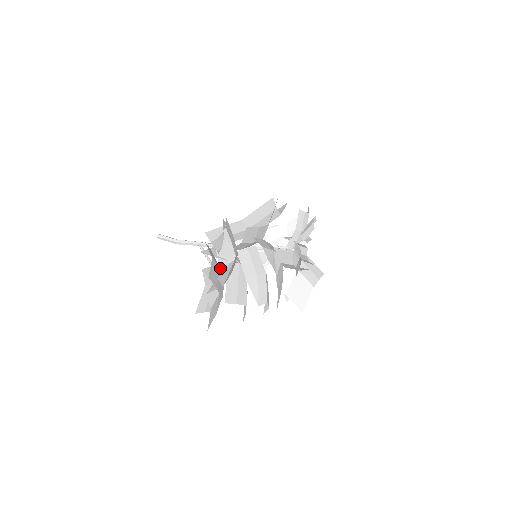
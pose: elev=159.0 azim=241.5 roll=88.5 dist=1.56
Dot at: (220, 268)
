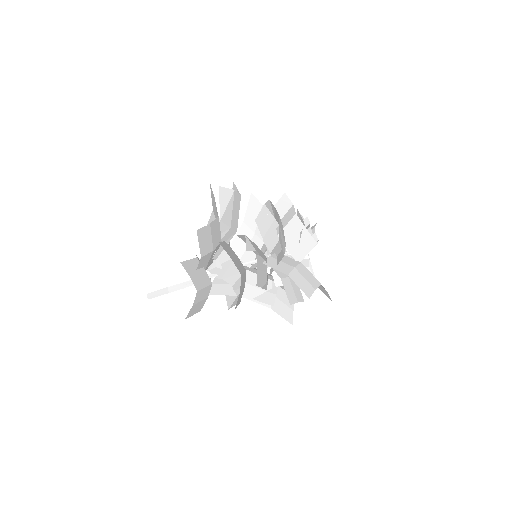
Dot at: (216, 257)
